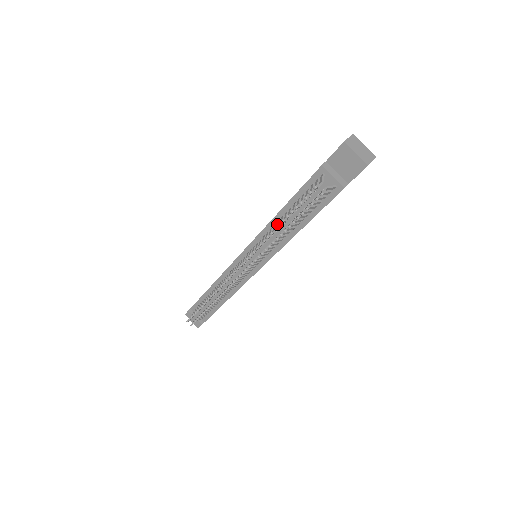
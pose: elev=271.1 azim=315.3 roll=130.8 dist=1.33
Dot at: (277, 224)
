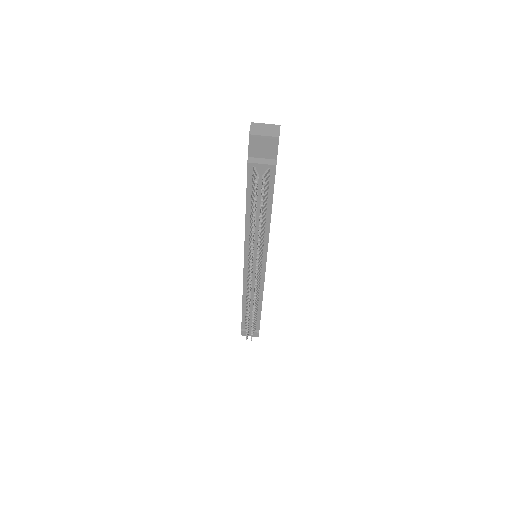
Dot at: (251, 225)
